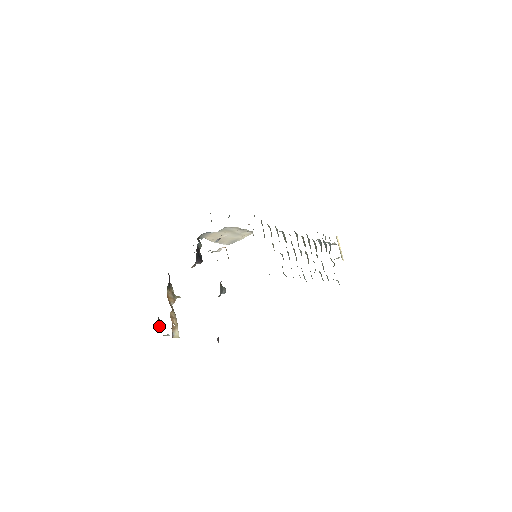
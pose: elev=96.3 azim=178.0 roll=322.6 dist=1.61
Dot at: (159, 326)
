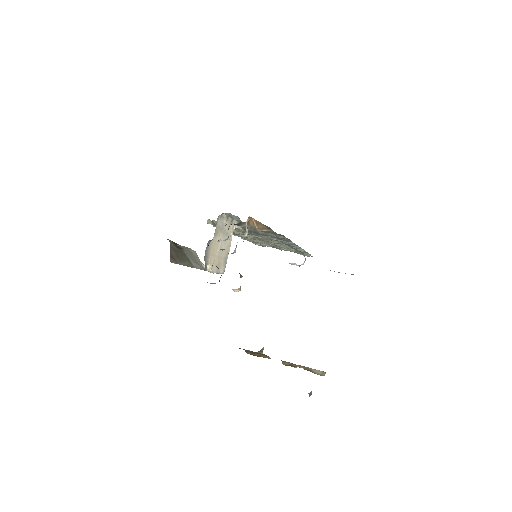
Dot at: occluded
